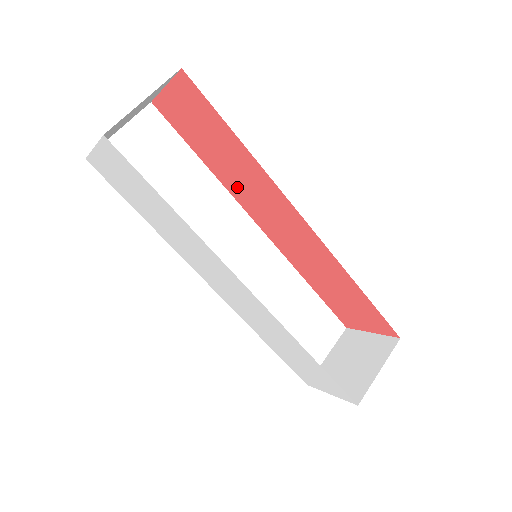
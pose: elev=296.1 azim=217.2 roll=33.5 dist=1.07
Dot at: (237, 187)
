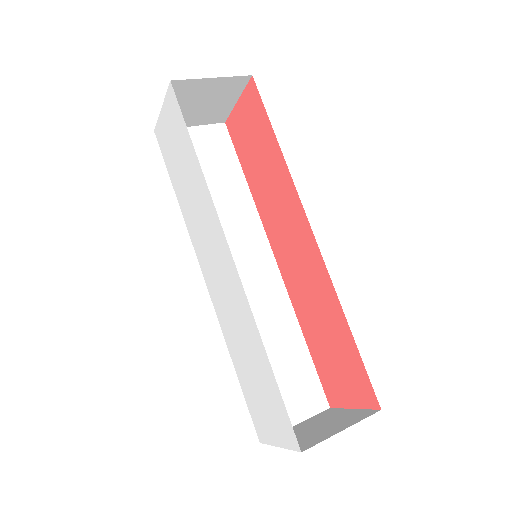
Dot at: (266, 204)
